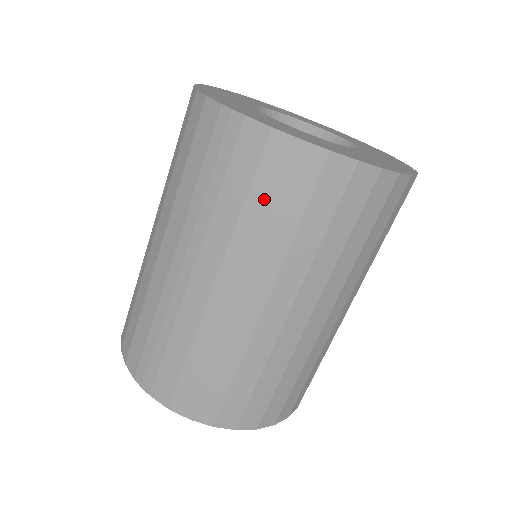
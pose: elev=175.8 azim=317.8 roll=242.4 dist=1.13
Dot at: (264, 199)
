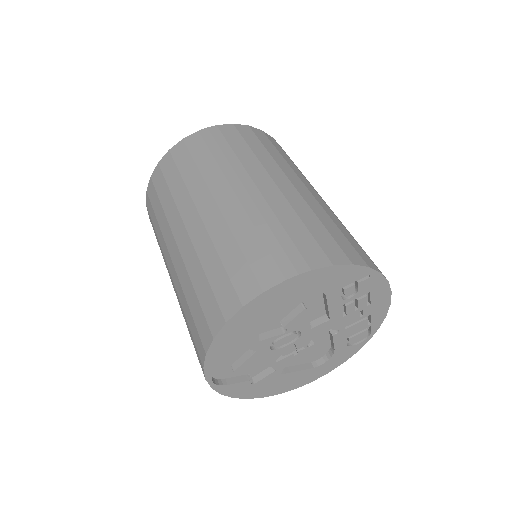
Dot at: (256, 144)
